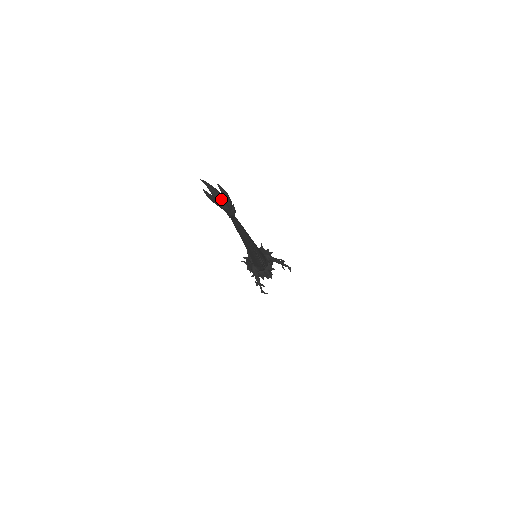
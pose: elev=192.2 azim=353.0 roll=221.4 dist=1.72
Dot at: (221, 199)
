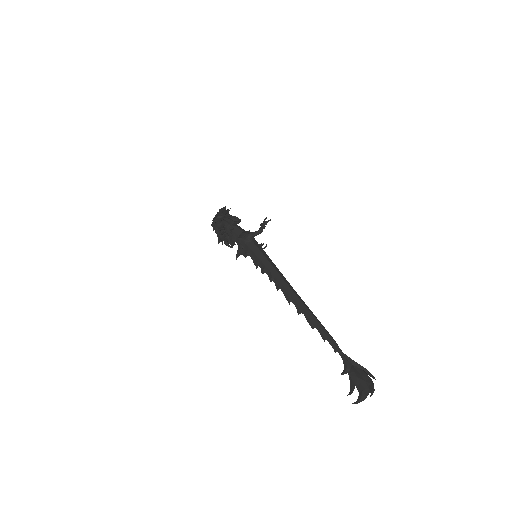
Dot at: occluded
